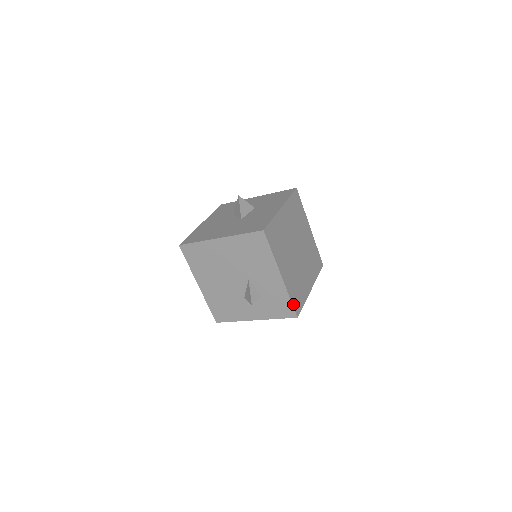
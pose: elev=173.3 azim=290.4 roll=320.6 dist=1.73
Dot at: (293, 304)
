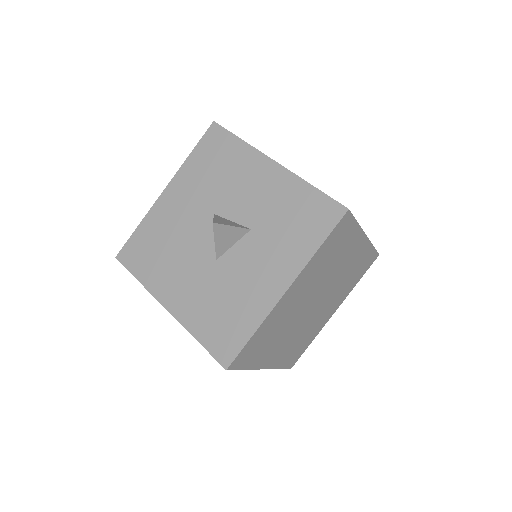
Dot at: (285, 366)
